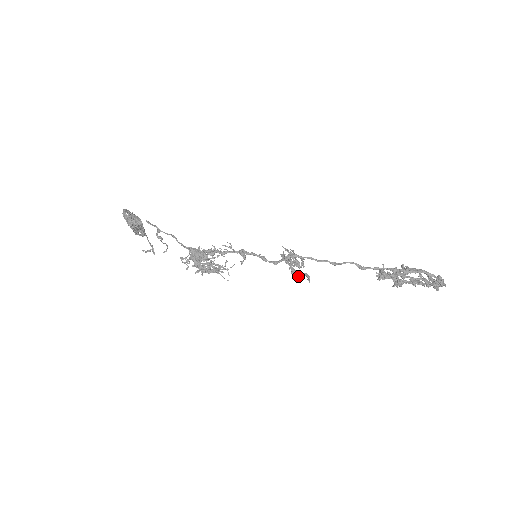
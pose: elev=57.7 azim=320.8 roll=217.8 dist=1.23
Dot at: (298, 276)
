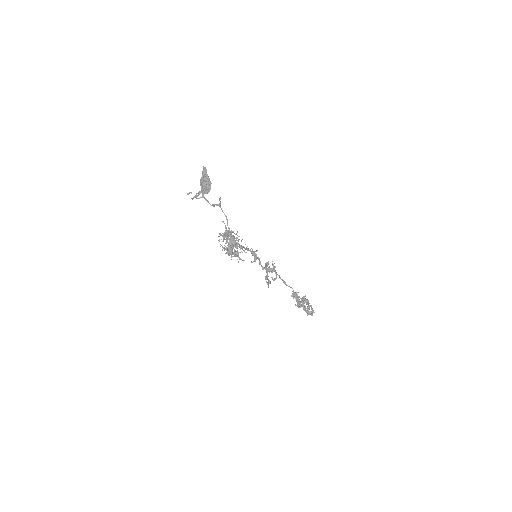
Dot at: (268, 283)
